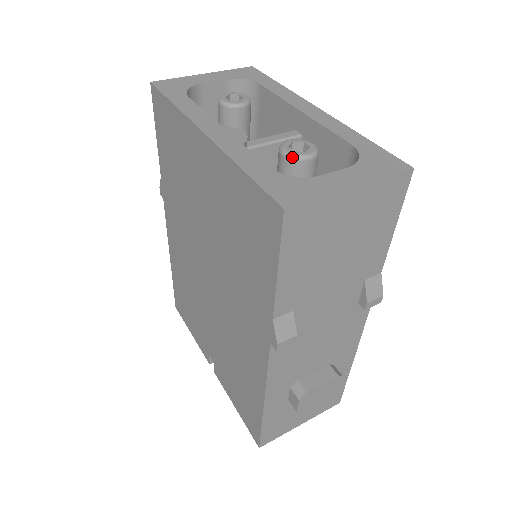
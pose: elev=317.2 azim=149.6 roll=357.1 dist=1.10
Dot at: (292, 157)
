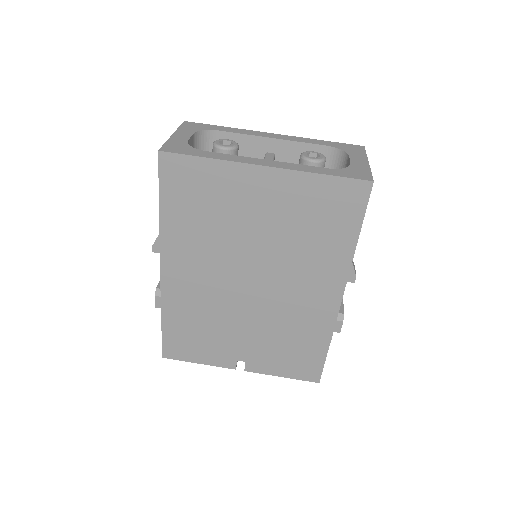
Dot at: (320, 161)
